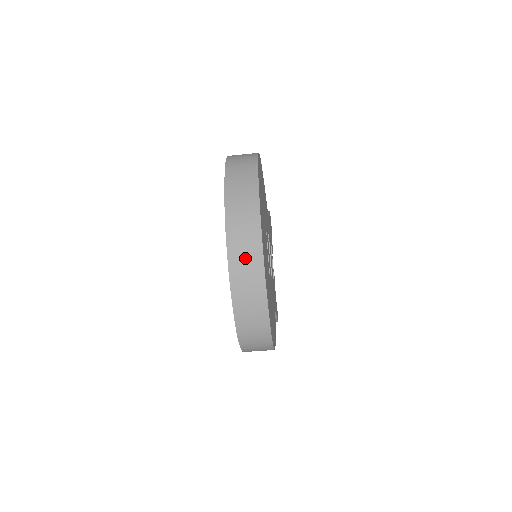
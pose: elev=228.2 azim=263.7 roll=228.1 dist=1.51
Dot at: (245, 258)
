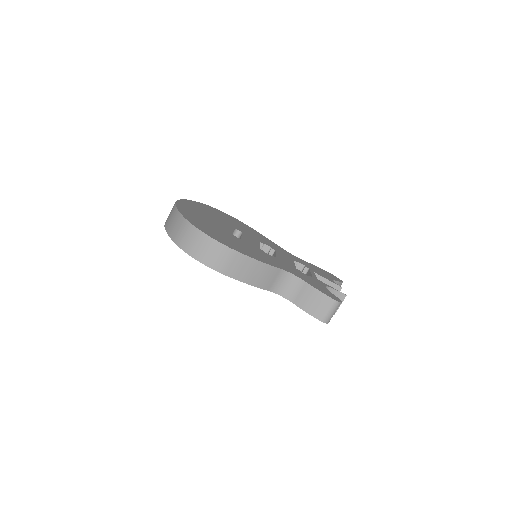
Dot at: occluded
